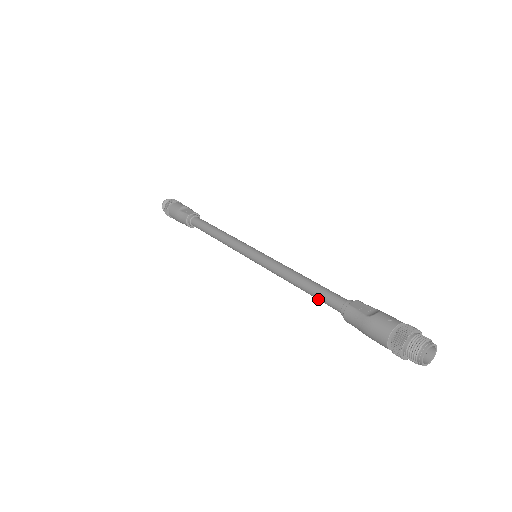
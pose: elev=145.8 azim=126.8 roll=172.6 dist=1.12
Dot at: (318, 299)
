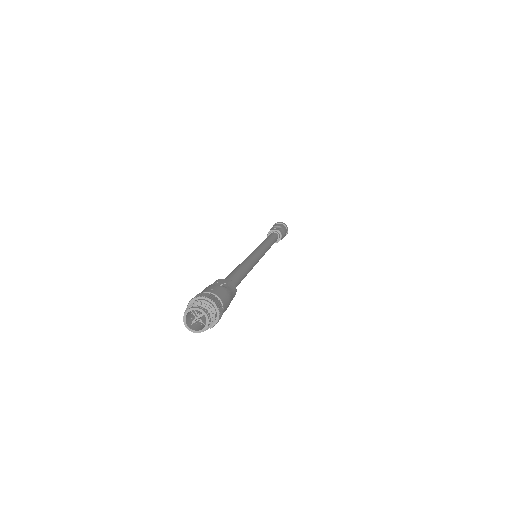
Dot at: occluded
